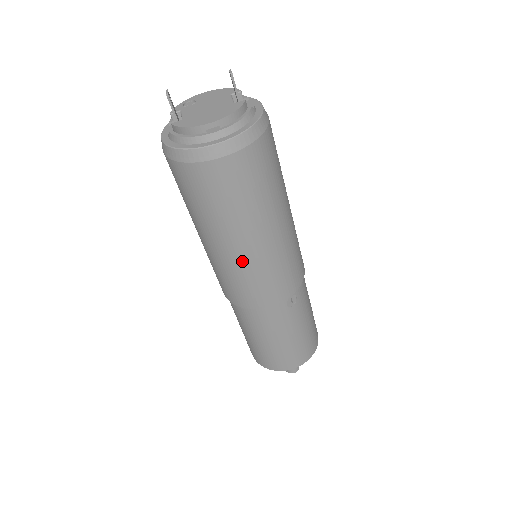
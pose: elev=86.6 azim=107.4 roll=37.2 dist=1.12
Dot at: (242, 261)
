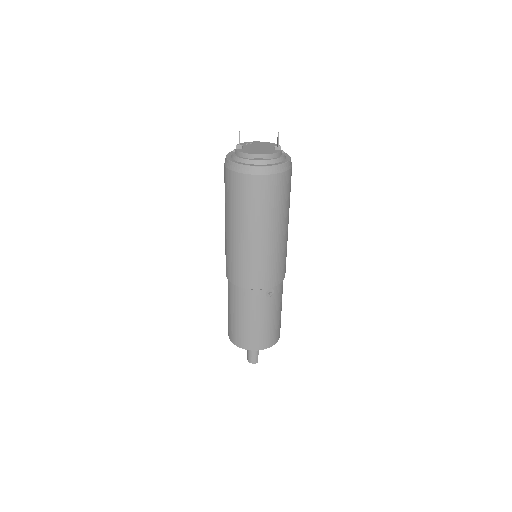
Dot at: (248, 248)
